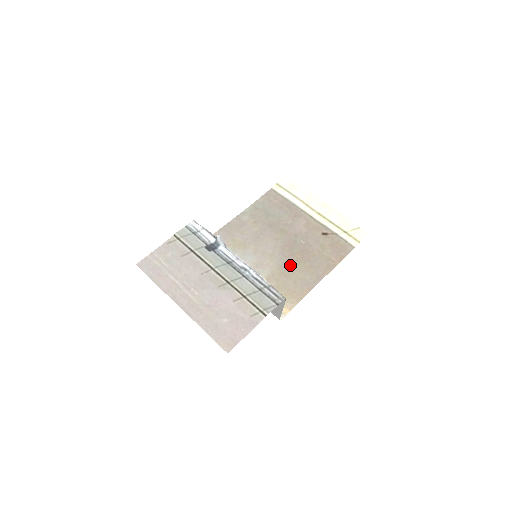
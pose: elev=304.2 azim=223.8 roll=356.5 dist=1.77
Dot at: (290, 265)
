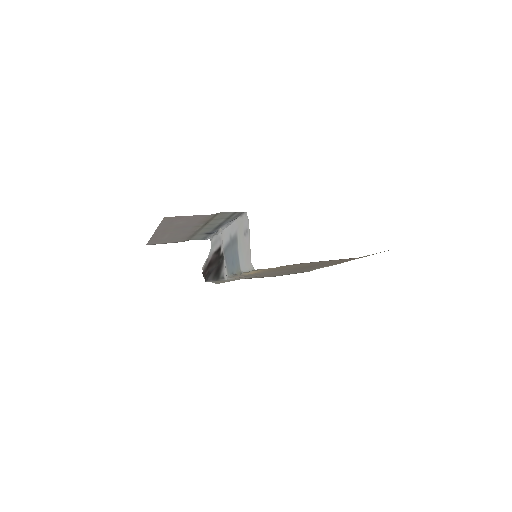
Dot at: occluded
